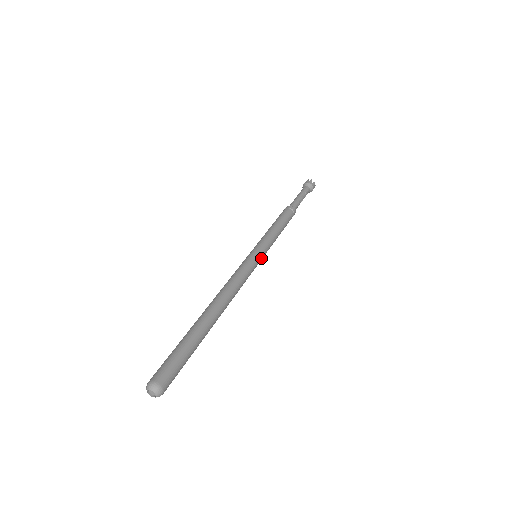
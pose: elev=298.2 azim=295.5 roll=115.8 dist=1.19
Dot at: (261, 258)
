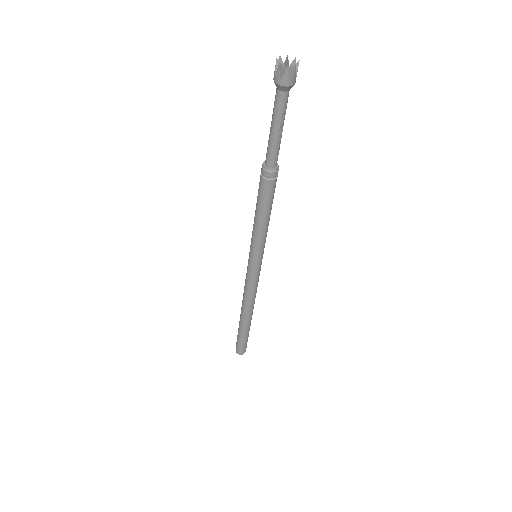
Dot at: occluded
